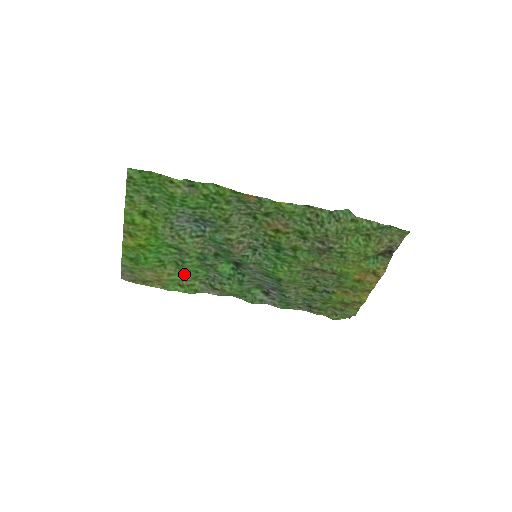
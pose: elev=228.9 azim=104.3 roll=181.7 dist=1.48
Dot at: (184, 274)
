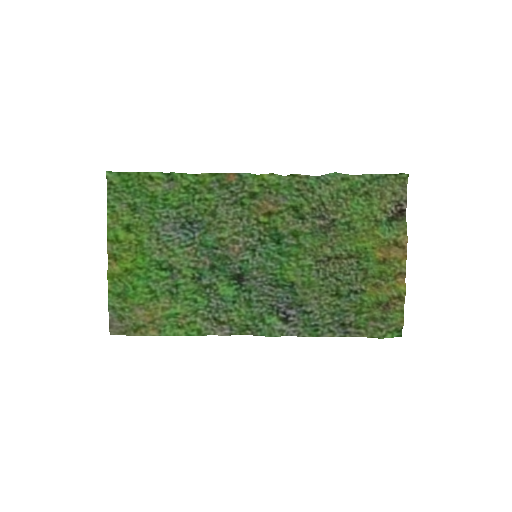
Dot at: (181, 305)
